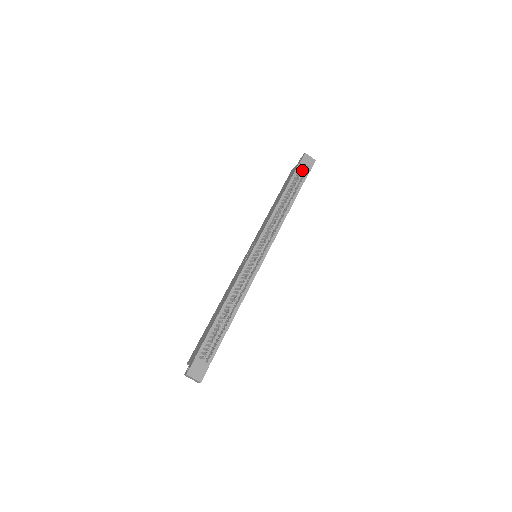
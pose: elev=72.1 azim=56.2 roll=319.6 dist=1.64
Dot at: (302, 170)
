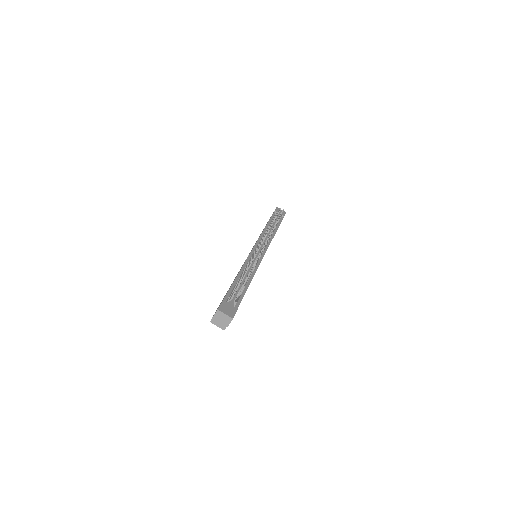
Dot at: (279, 211)
